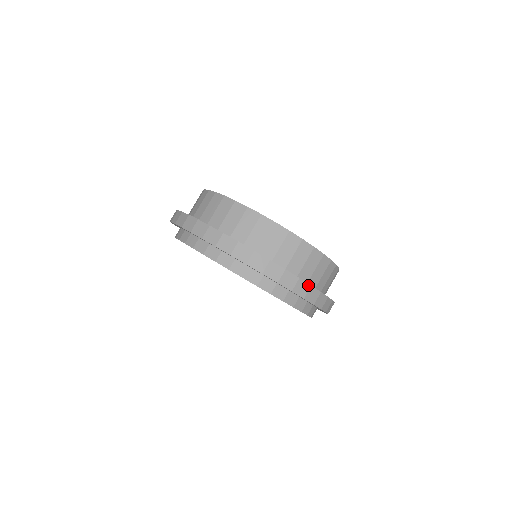
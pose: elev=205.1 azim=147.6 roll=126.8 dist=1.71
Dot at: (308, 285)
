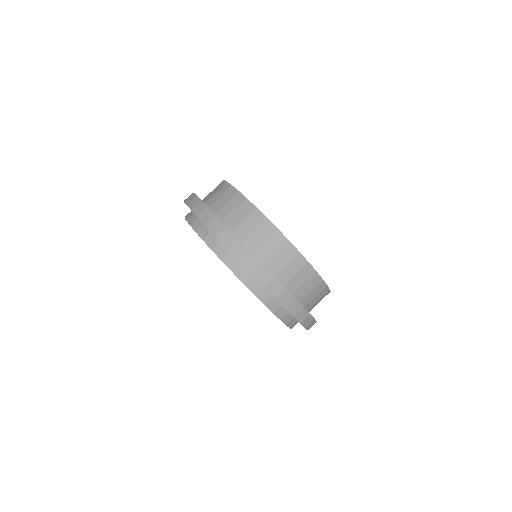
Dot at: (308, 313)
